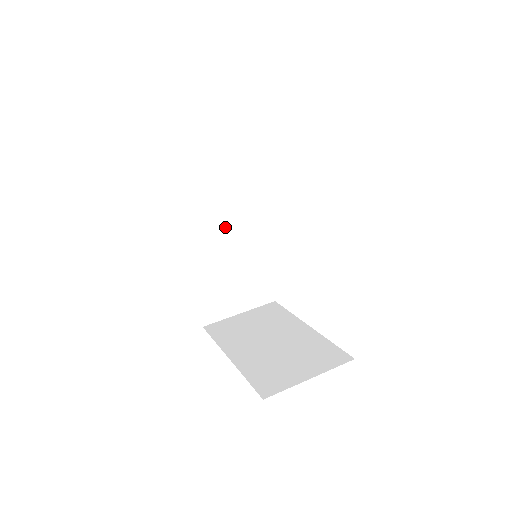
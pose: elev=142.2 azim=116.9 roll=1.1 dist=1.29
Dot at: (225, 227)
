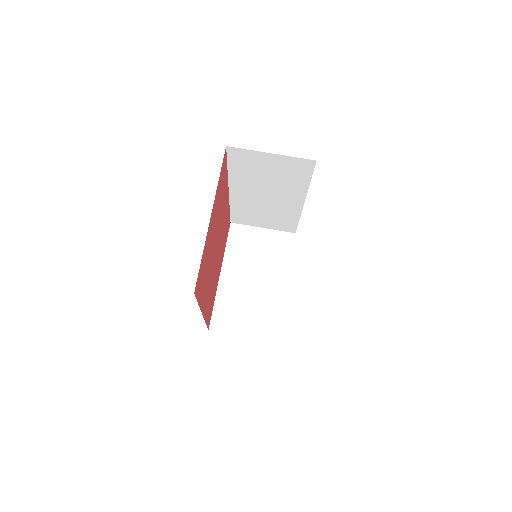
Dot at: (268, 192)
